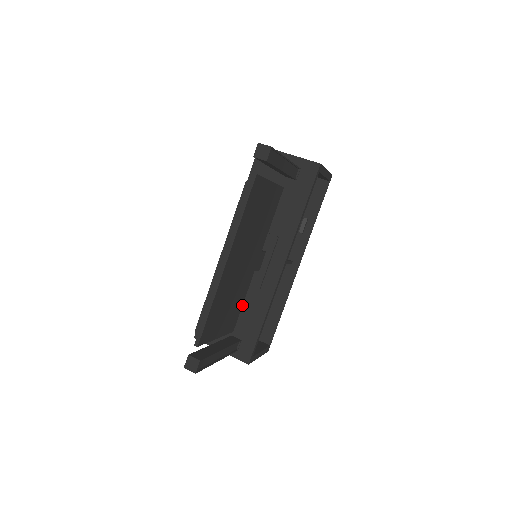
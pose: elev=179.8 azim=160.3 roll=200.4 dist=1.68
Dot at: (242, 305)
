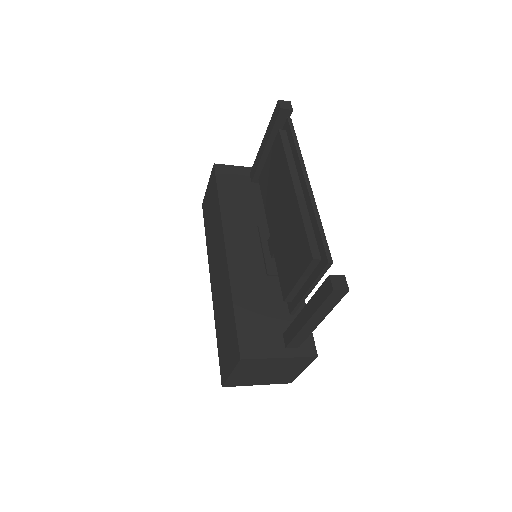
Dot at: occluded
